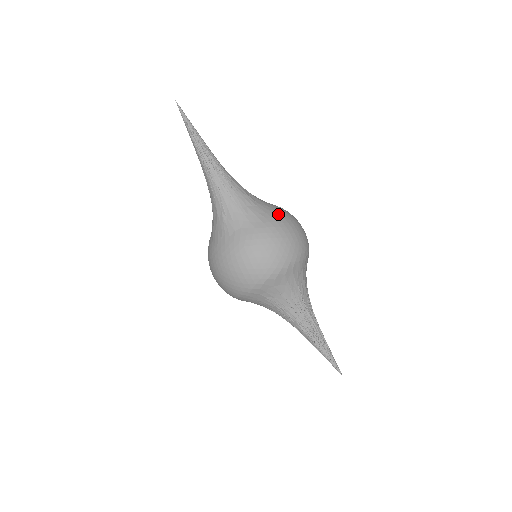
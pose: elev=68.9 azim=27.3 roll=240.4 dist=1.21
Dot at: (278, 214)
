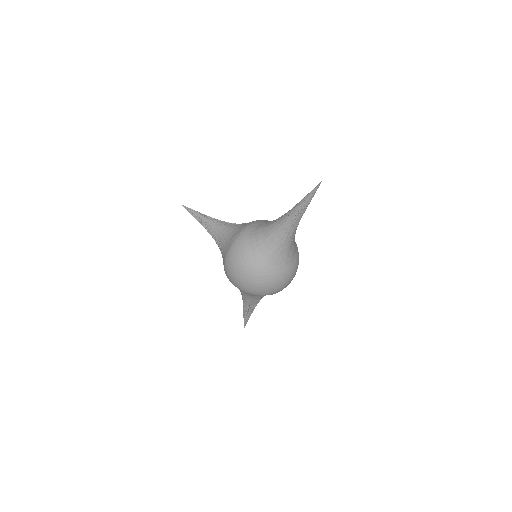
Dot at: (298, 257)
